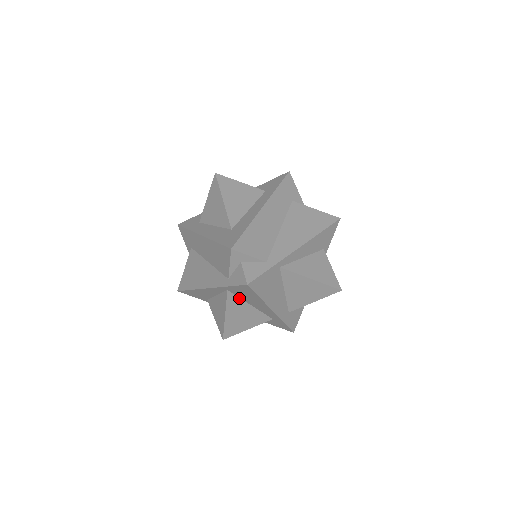
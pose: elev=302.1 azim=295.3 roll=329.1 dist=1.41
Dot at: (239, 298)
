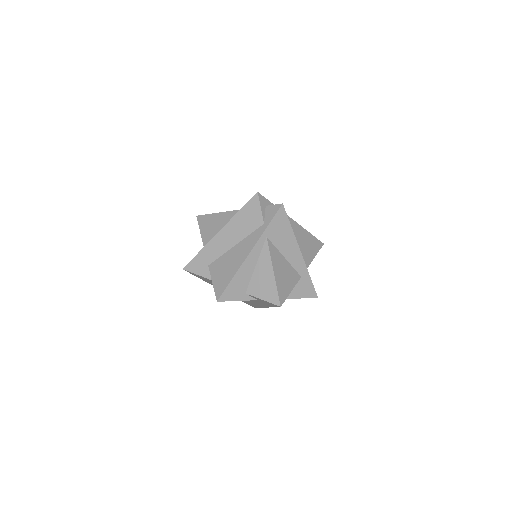
Dot at: (275, 248)
